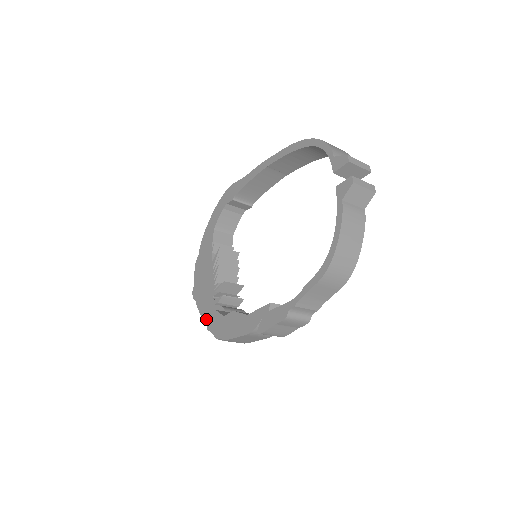
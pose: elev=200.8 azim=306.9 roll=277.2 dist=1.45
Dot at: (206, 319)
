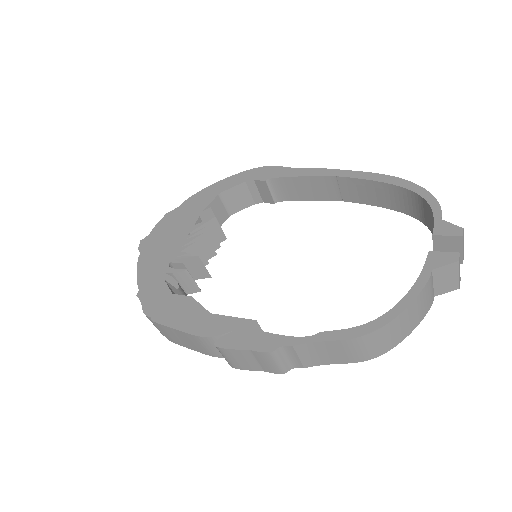
Dot at: (143, 281)
